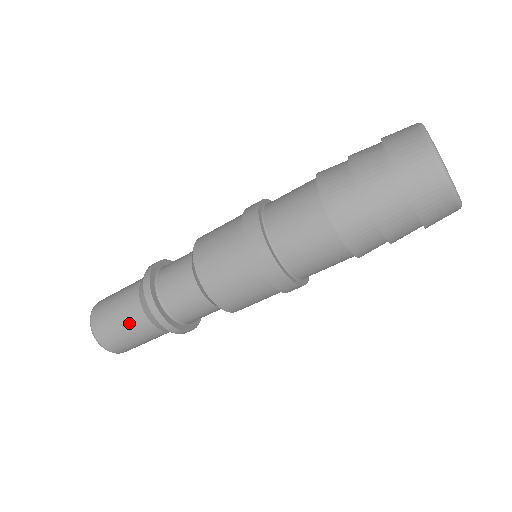
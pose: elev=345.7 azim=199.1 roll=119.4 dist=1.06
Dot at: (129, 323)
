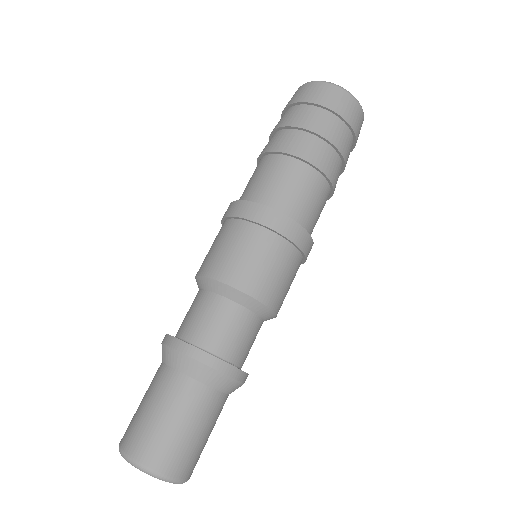
Dot at: (193, 413)
